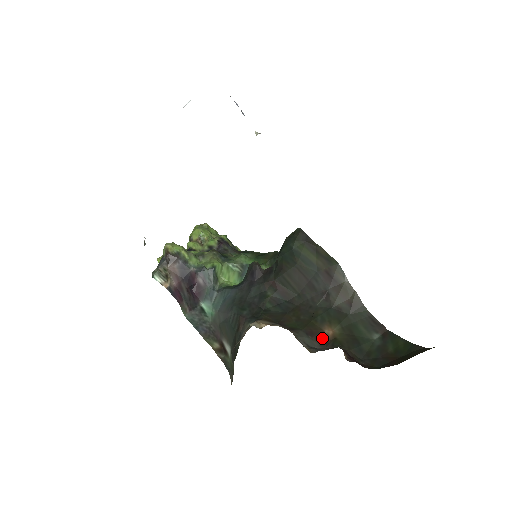
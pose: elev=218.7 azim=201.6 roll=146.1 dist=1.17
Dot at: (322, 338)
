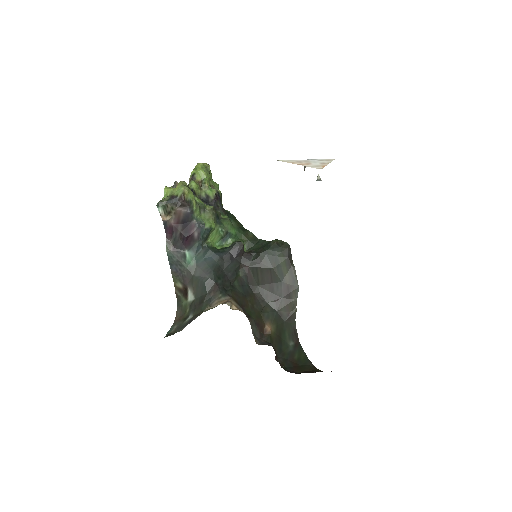
Dot at: (263, 330)
